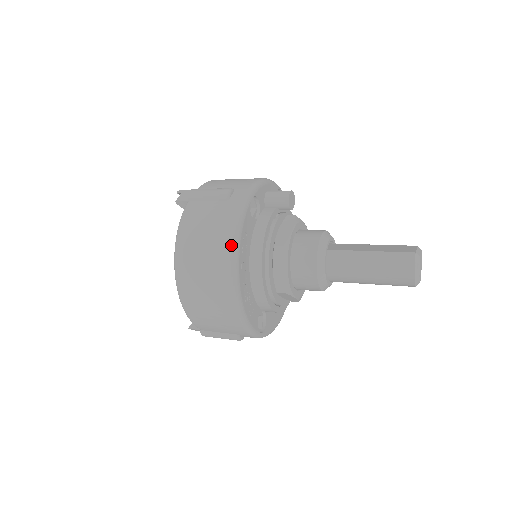
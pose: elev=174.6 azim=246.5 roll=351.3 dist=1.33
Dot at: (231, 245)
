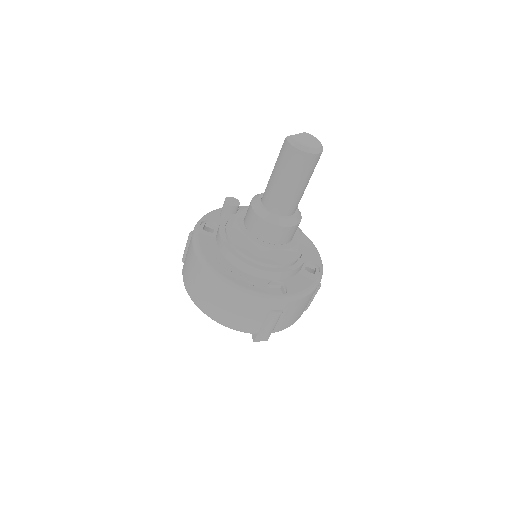
Dot at: (196, 255)
